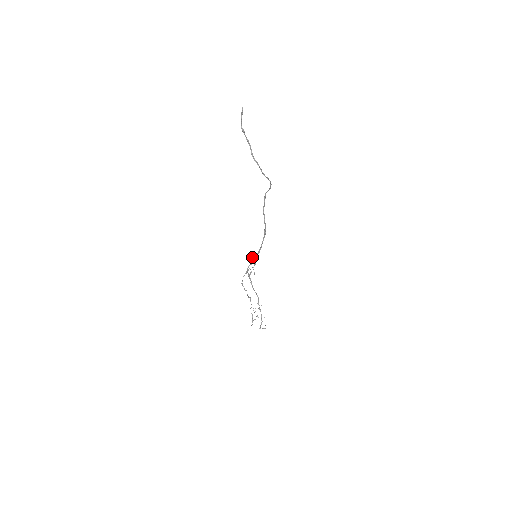
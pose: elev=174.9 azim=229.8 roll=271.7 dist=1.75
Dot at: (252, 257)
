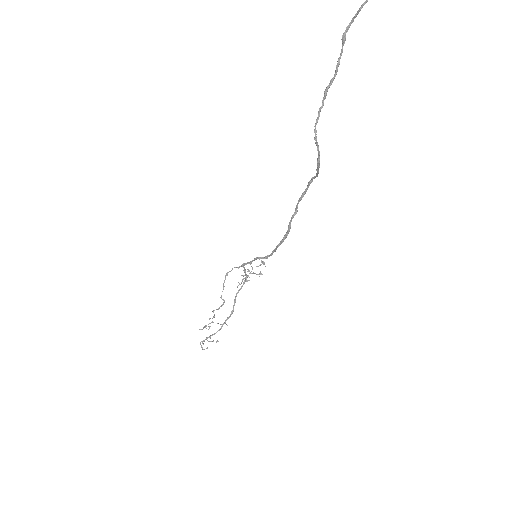
Dot at: (263, 261)
